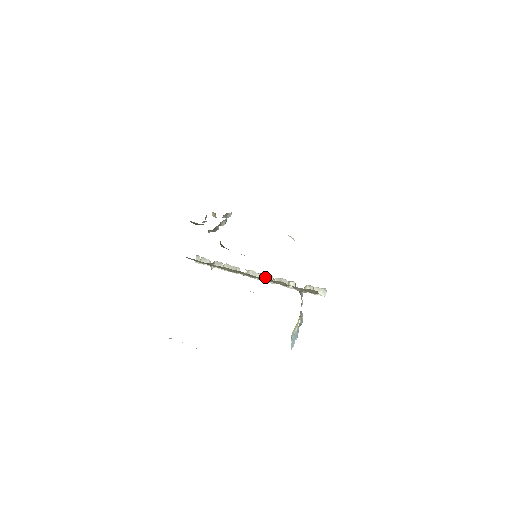
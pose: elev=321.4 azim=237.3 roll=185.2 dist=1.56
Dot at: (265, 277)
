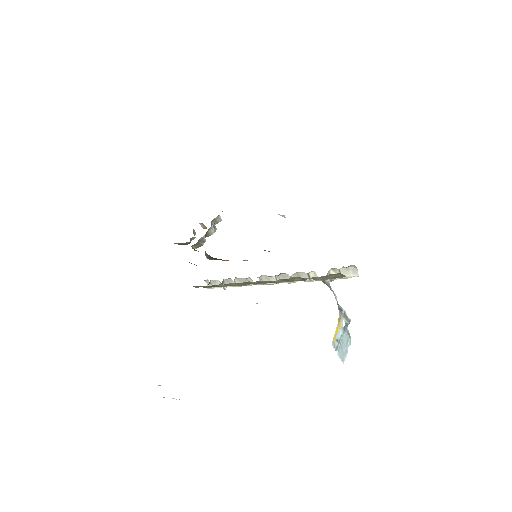
Dot at: (280, 278)
